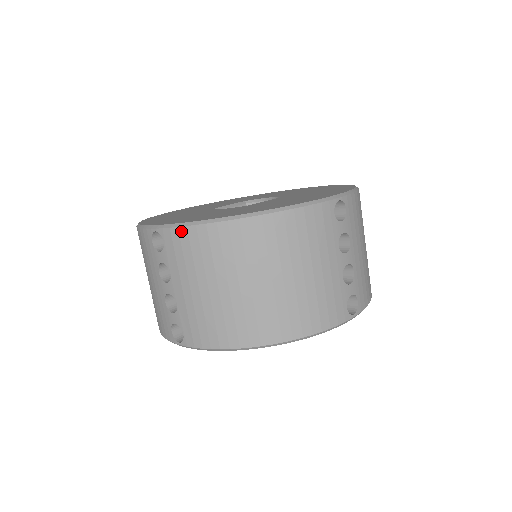
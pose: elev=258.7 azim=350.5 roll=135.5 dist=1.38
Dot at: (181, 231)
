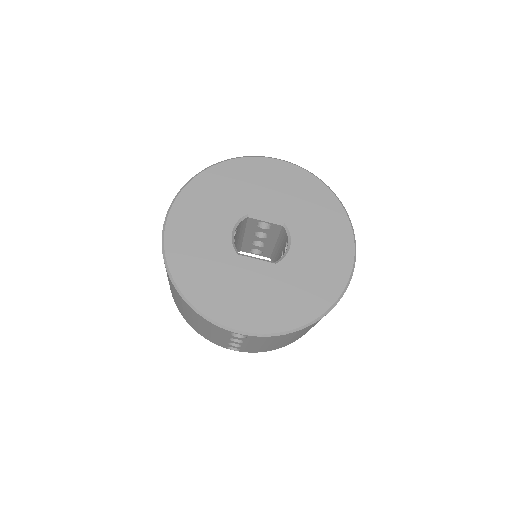
Dot at: (162, 242)
